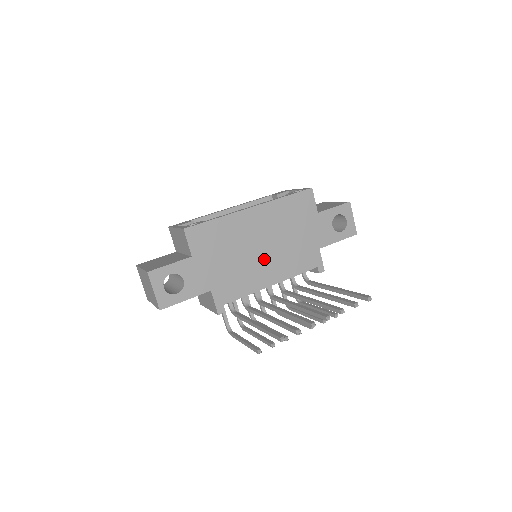
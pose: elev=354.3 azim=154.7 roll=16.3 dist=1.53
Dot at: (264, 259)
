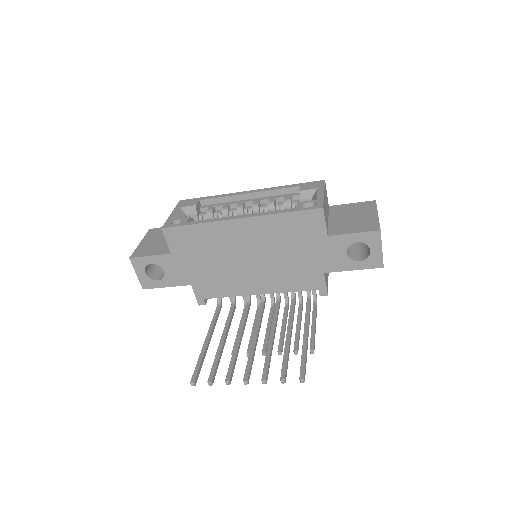
Dot at: (251, 270)
